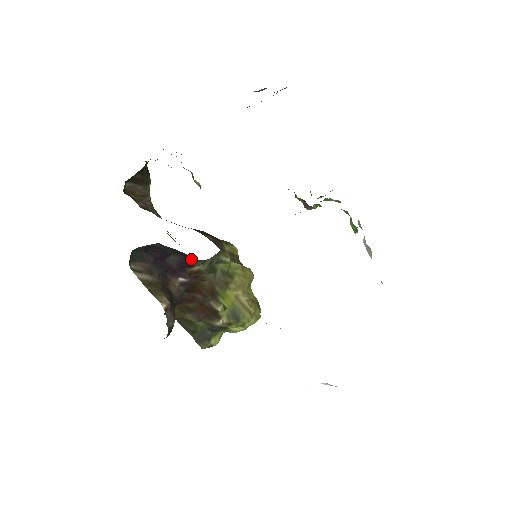
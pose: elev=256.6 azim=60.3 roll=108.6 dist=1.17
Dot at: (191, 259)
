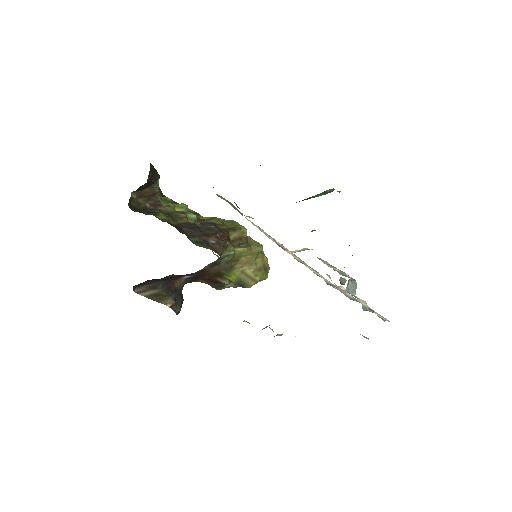
Dot at: occluded
